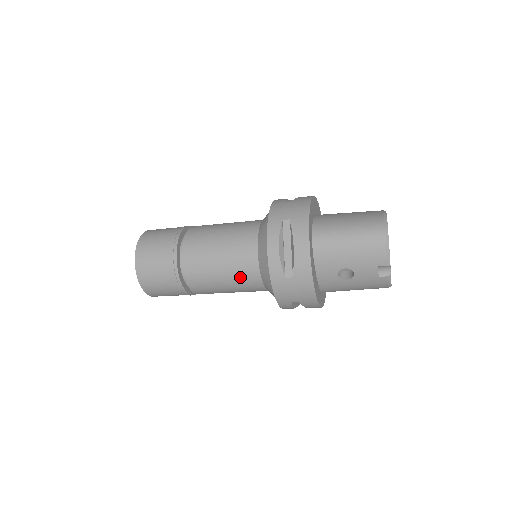
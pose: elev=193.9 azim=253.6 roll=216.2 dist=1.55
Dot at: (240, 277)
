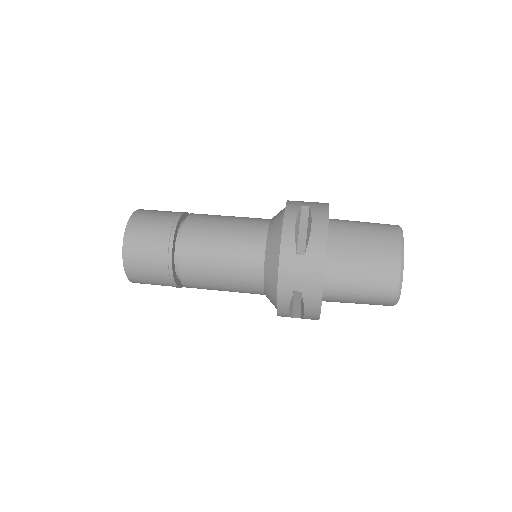
Dot at: occluded
